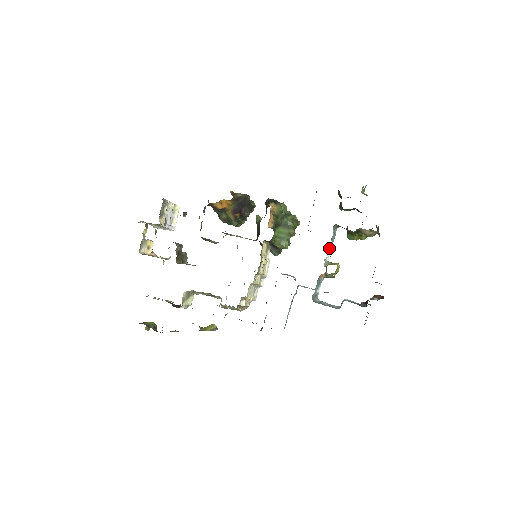
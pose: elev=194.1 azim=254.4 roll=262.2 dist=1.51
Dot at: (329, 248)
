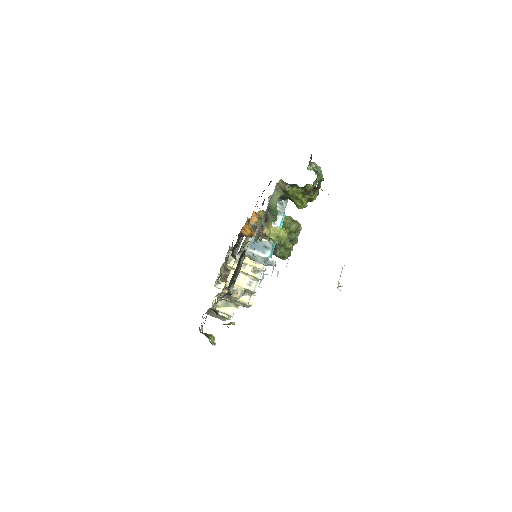
Dot at: (277, 219)
